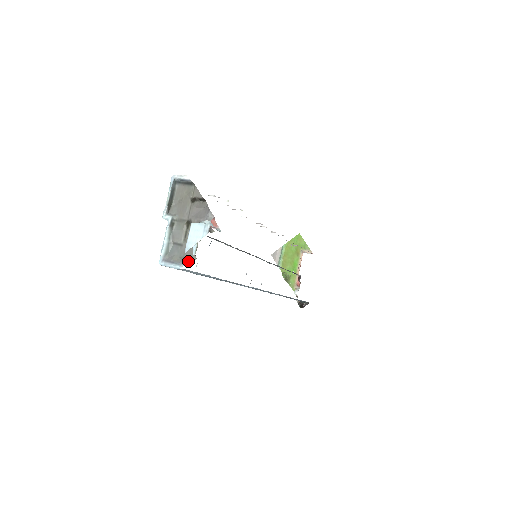
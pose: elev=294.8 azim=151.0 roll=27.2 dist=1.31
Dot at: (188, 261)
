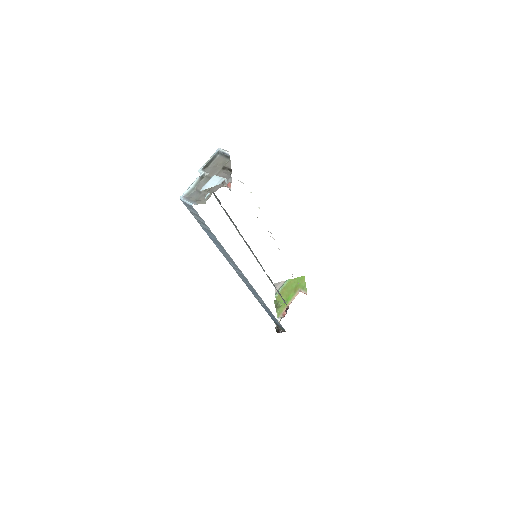
Dot at: (199, 203)
